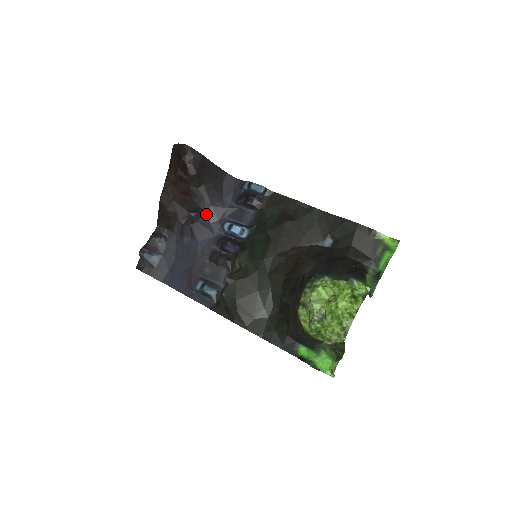
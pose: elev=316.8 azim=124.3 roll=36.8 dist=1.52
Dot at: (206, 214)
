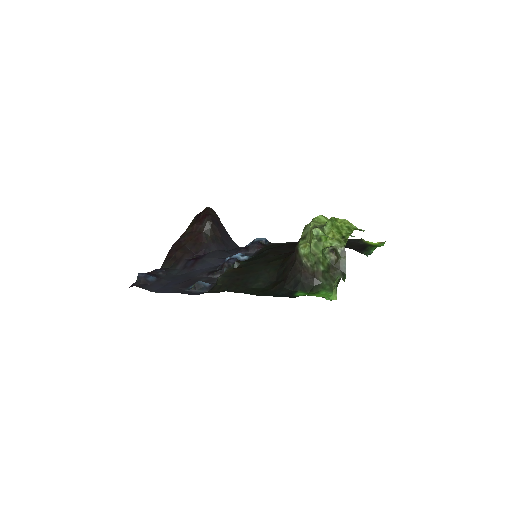
Dot at: (211, 253)
